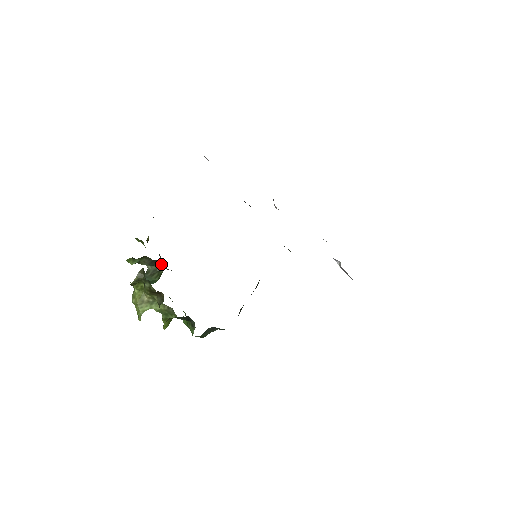
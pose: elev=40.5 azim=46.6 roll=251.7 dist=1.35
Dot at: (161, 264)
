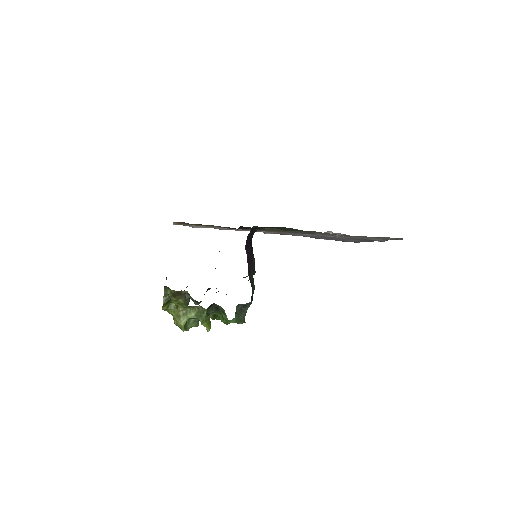
Dot at: (188, 295)
